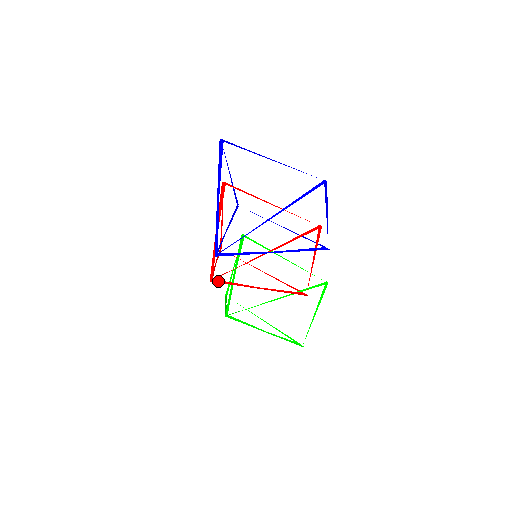
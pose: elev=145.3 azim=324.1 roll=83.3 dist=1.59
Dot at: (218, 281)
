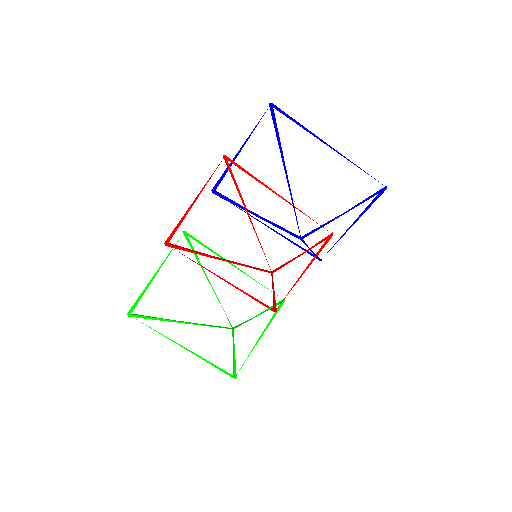
Dot at: (272, 275)
